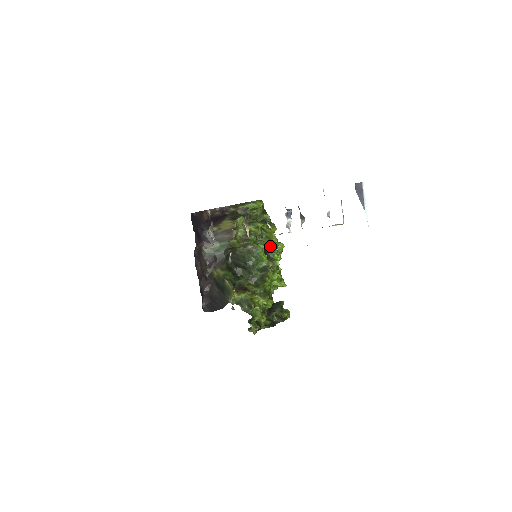
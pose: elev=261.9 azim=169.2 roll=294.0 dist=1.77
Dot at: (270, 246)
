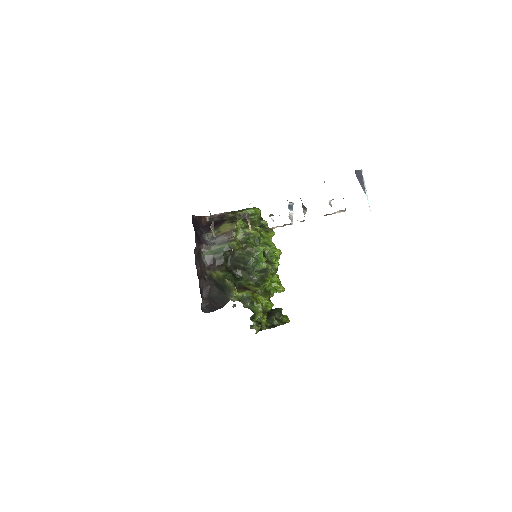
Dot at: (268, 250)
